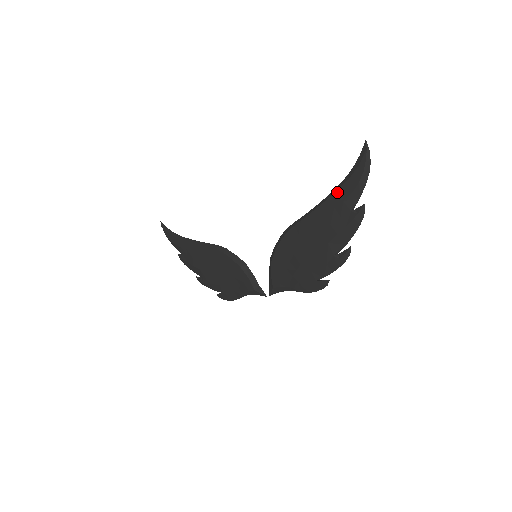
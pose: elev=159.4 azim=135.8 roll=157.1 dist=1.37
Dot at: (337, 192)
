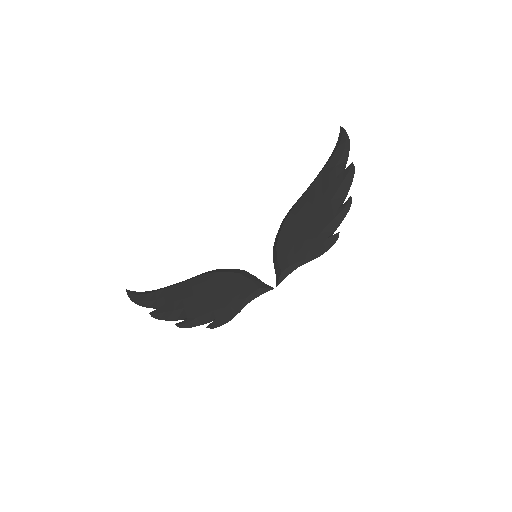
Dot at: (328, 163)
